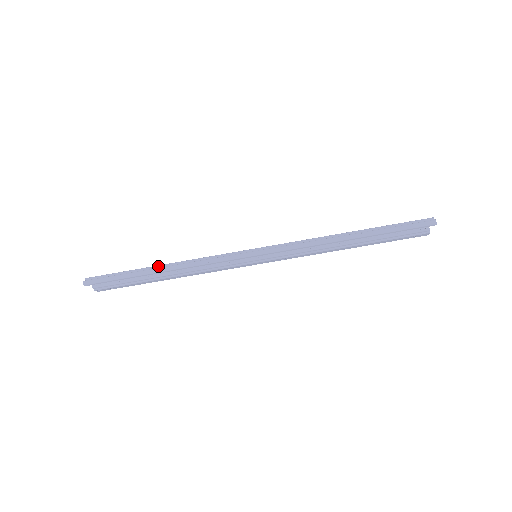
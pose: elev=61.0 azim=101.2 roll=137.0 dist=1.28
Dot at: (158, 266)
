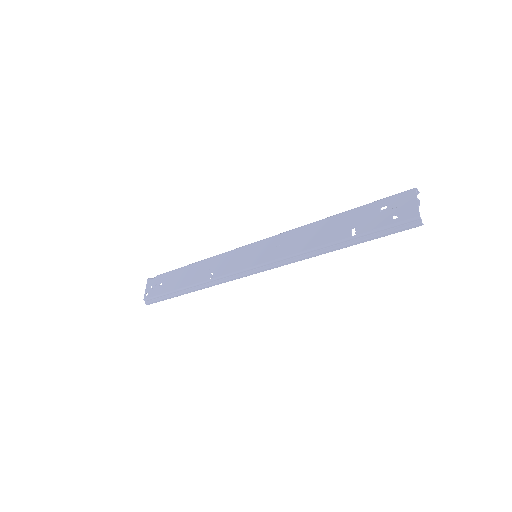
Dot at: (187, 288)
